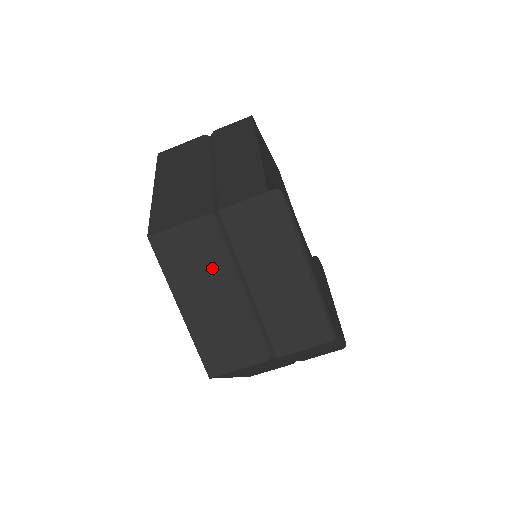
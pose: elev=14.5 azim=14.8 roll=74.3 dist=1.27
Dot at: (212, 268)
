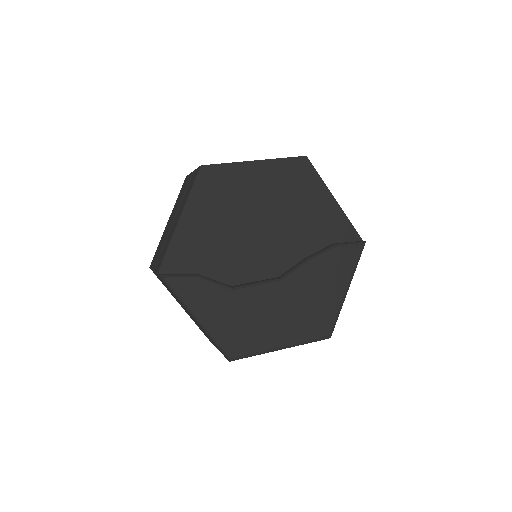
Dot at: occluded
